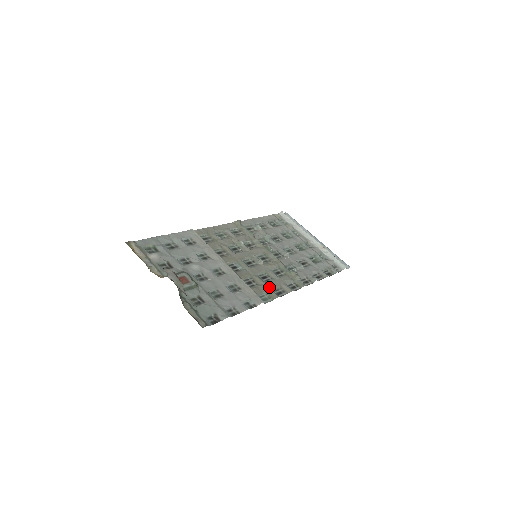
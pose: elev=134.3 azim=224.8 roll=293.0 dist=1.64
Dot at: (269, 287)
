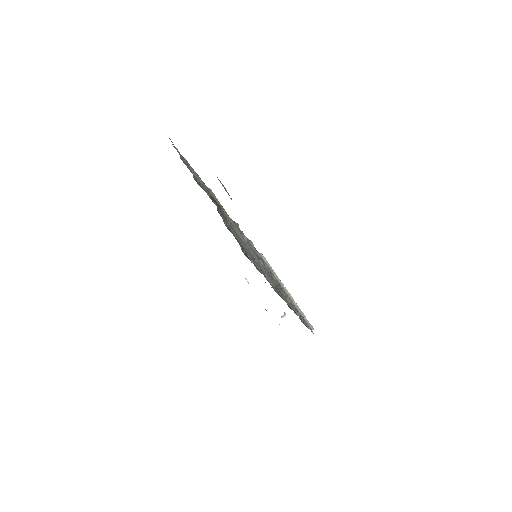
Dot at: occluded
